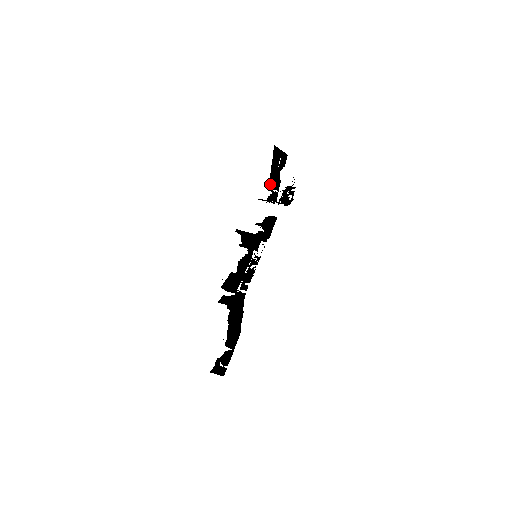
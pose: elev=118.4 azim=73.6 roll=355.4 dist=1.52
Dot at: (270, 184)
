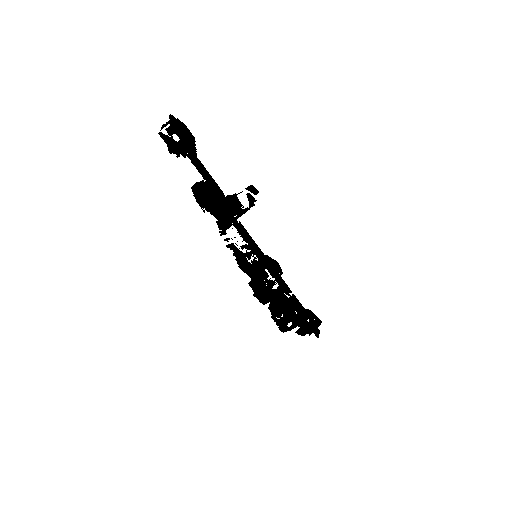
Dot at: occluded
